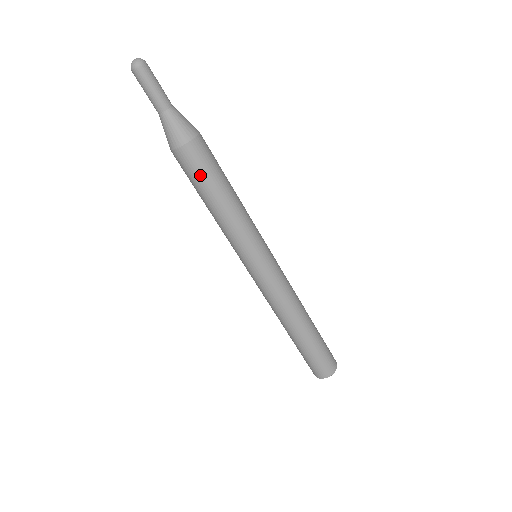
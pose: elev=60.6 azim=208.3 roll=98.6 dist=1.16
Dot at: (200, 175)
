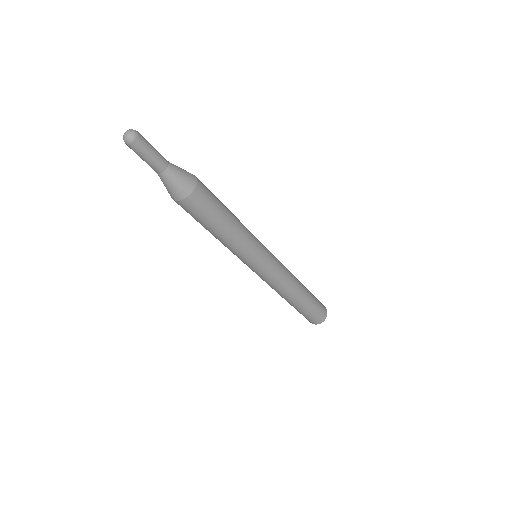
Dot at: (202, 217)
